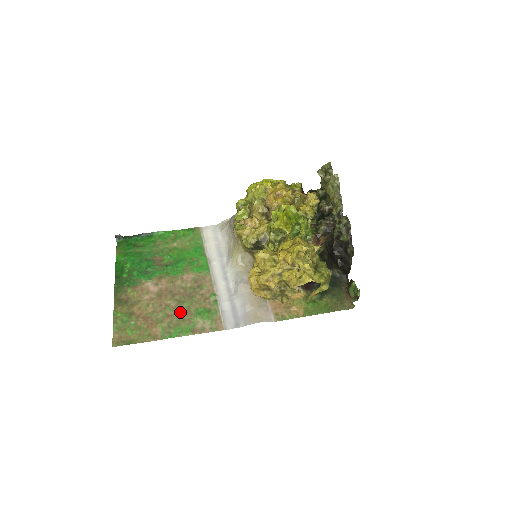
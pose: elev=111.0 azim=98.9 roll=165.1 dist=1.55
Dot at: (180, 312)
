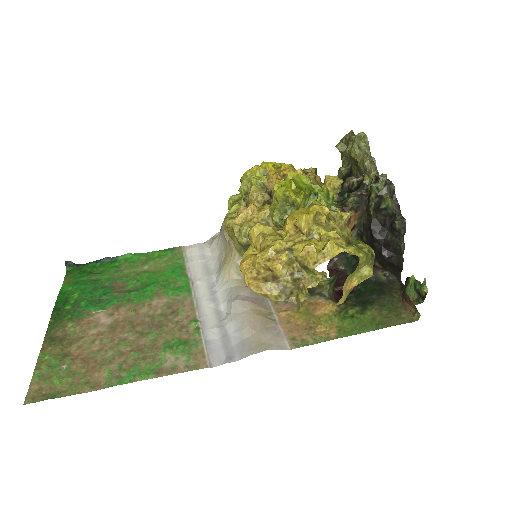
Dot at: (141, 347)
